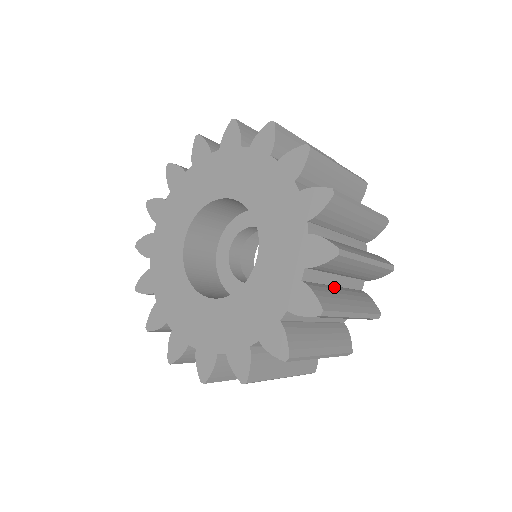
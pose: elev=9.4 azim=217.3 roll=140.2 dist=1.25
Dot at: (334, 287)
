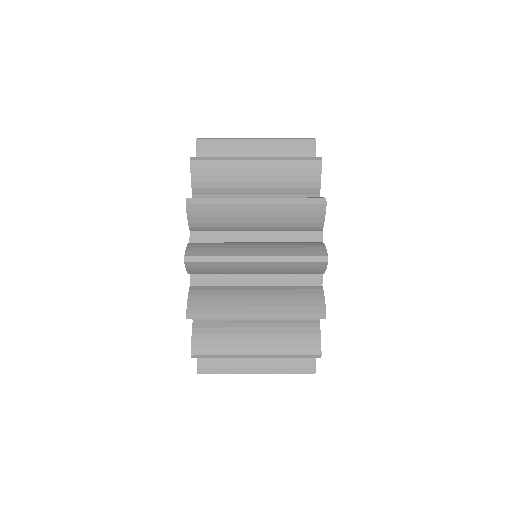
Dot at: (248, 287)
